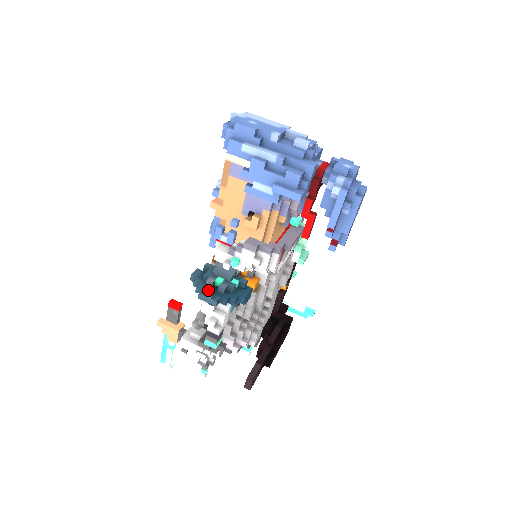
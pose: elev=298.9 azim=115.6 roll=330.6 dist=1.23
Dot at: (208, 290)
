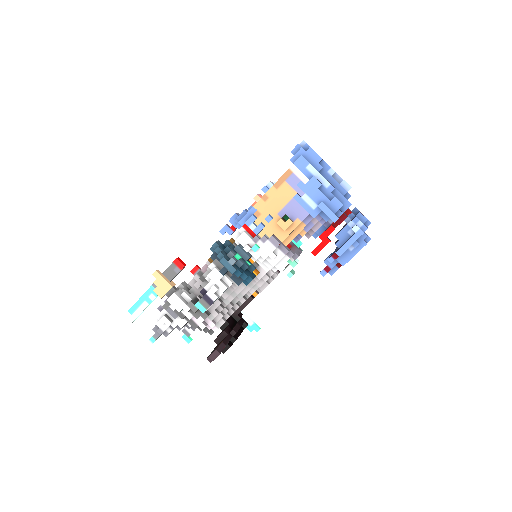
Dot at: (233, 258)
